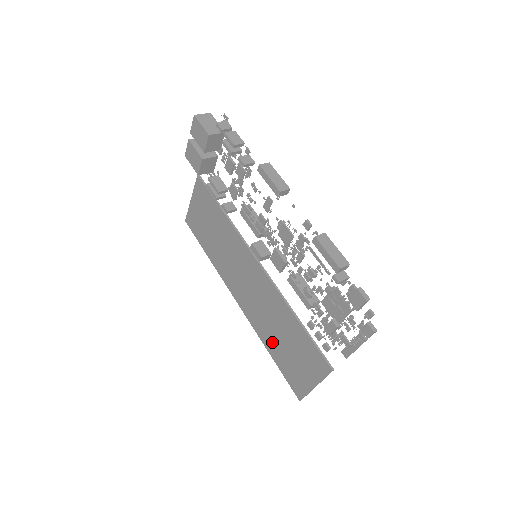
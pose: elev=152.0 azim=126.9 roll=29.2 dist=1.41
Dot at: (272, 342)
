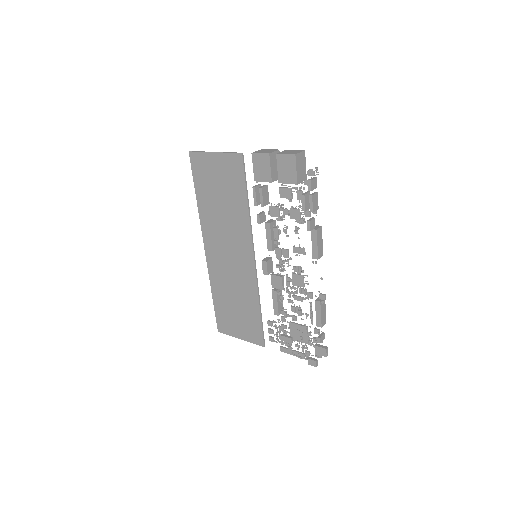
Dot at: (222, 296)
